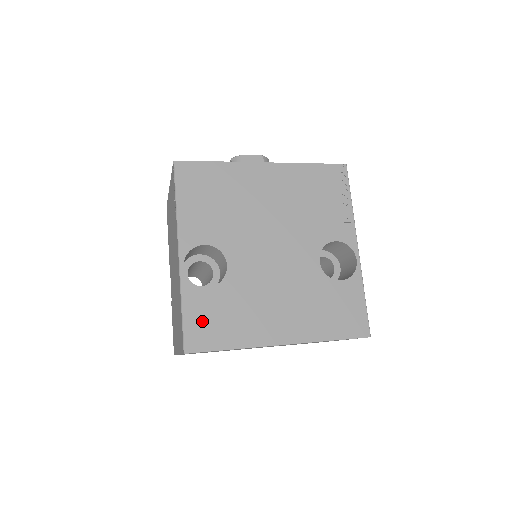
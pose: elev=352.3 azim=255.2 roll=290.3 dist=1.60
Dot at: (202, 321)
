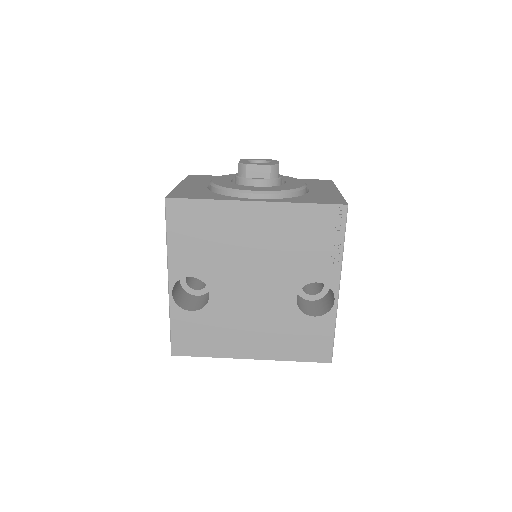
Dot at: (186, 335)
